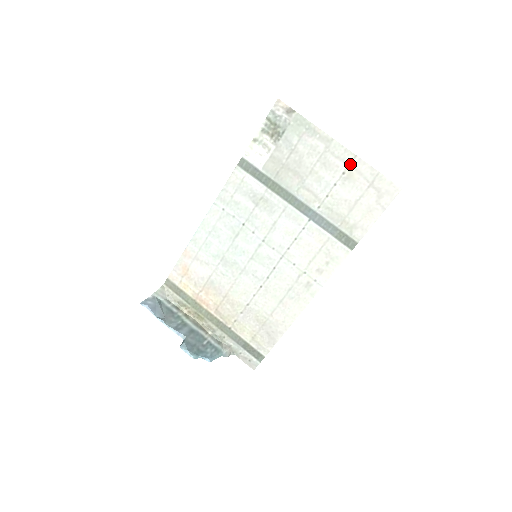
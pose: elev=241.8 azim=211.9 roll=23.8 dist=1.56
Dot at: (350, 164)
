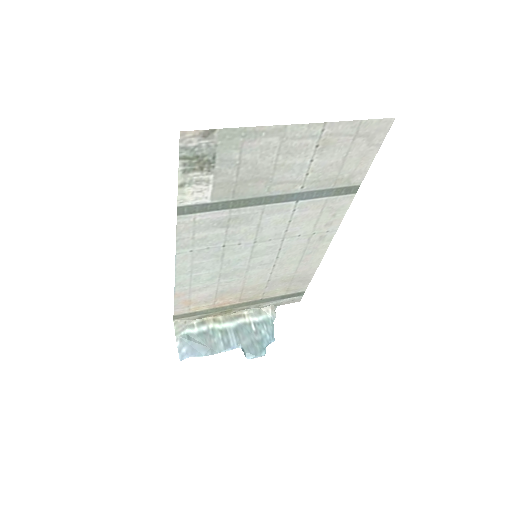
Dot at: (321, 134)
